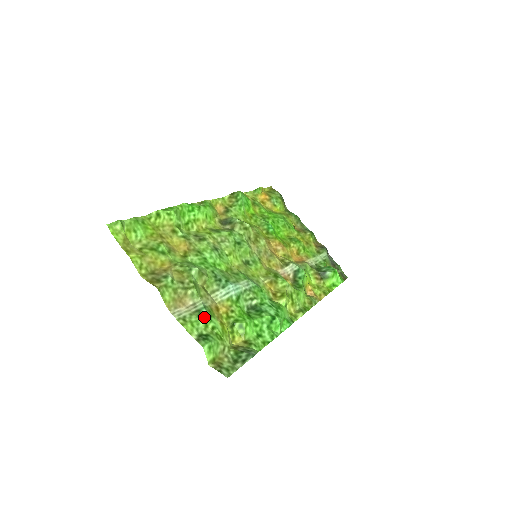
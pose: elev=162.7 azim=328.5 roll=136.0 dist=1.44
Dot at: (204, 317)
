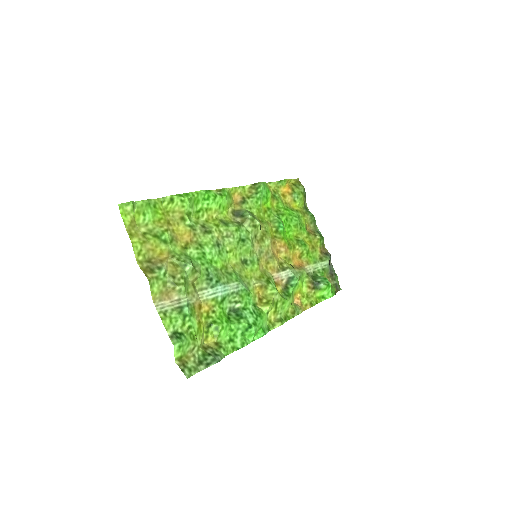
Dot at: (184, 315)
